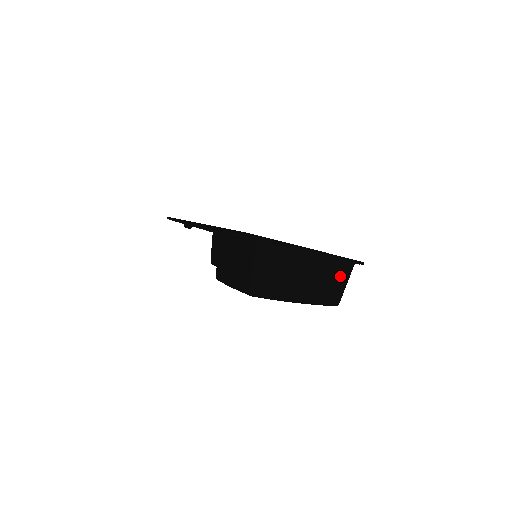
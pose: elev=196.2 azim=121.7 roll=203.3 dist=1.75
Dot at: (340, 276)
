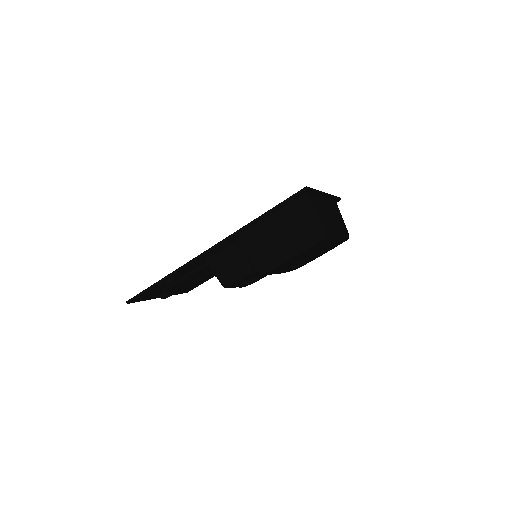
Dot at: (338, 213)
